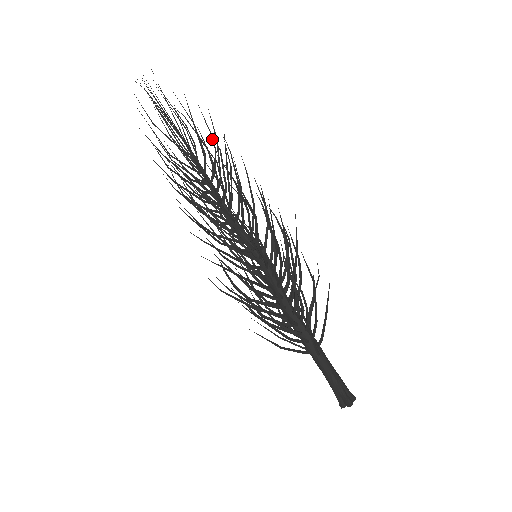
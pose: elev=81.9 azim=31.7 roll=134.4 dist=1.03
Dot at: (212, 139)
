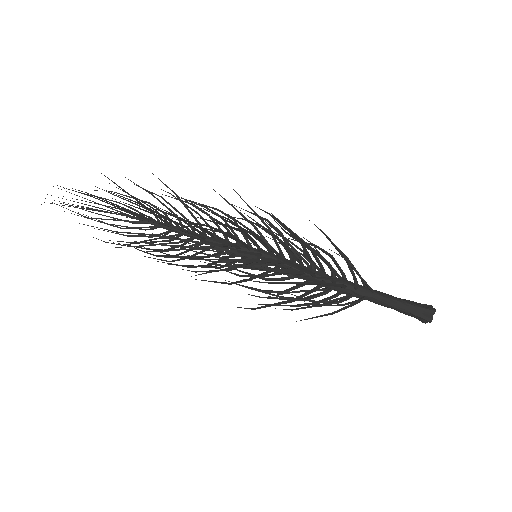
Dot at: occluded
